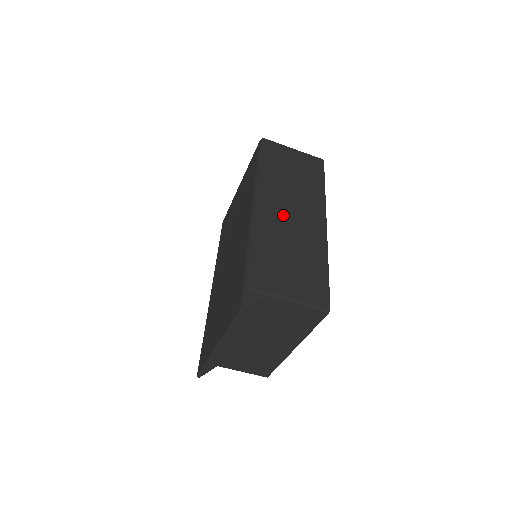
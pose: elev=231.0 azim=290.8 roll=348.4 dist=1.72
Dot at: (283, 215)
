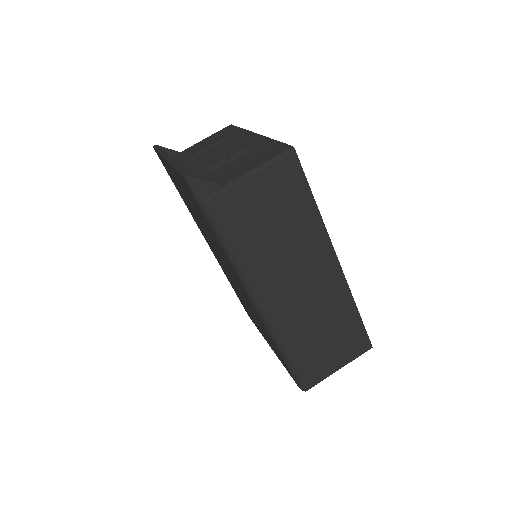
Dot at: occluded
